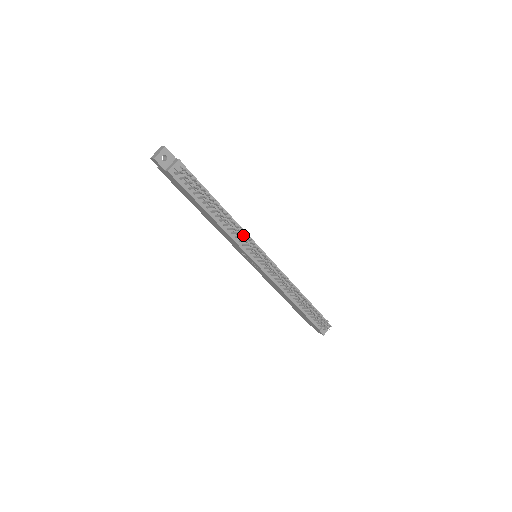
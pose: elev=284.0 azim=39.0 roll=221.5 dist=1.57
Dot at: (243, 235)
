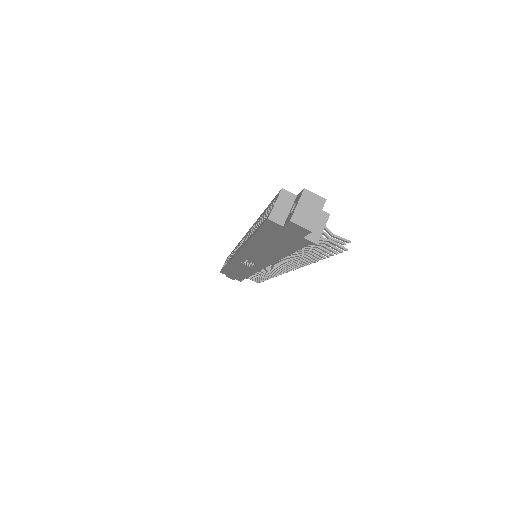
Dot at: occluded
